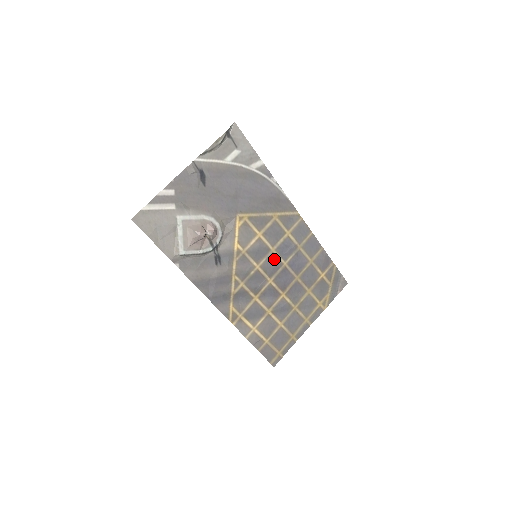
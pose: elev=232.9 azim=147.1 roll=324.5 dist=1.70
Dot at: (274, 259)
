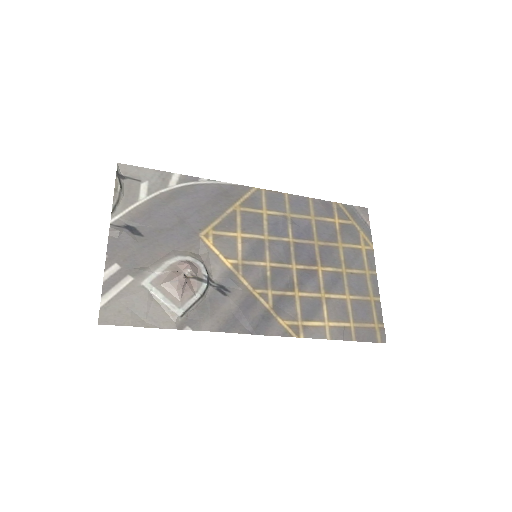
Dot at: (276, 245)
